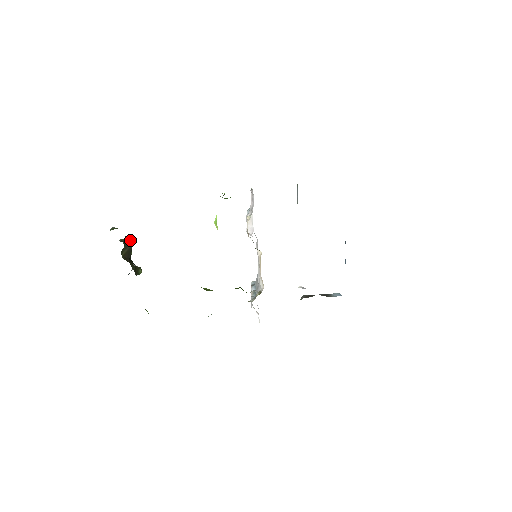
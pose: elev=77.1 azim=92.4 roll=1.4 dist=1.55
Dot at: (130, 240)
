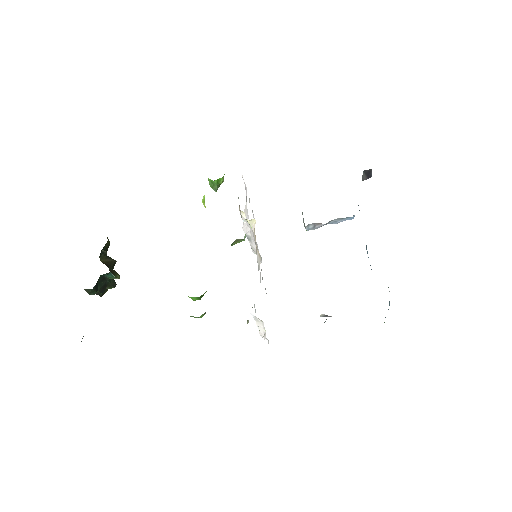
Dot at: (115, 260)
